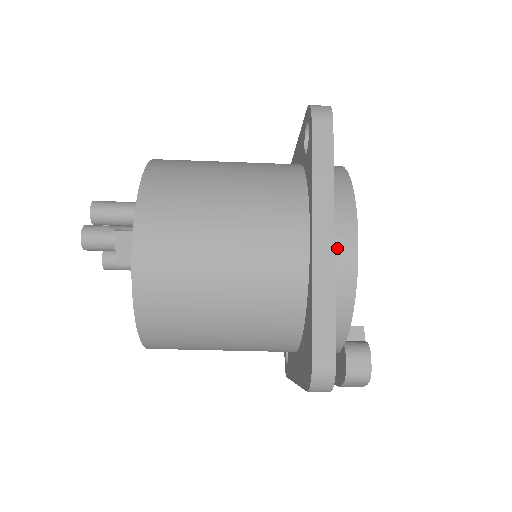
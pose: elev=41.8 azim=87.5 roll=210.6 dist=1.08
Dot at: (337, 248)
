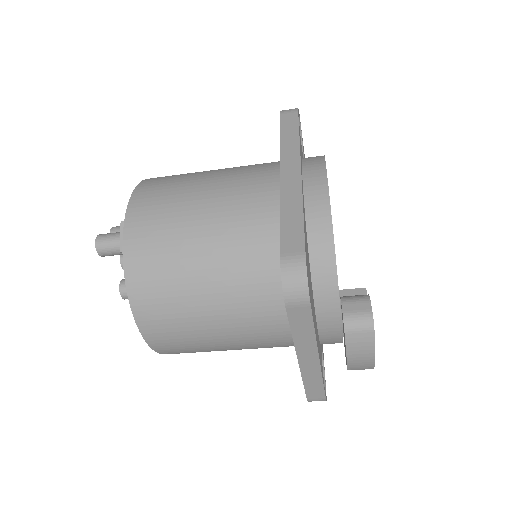
Dot at: (307, 185)
